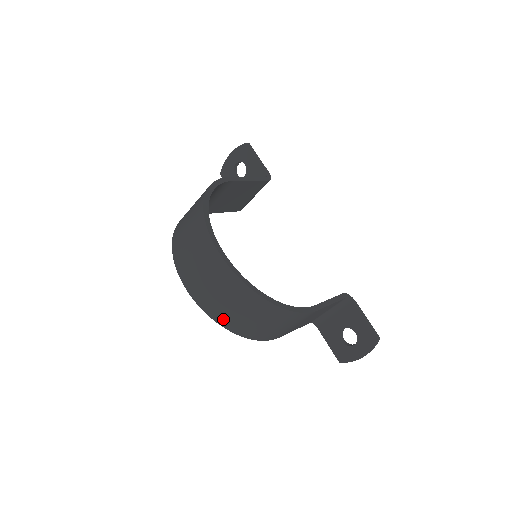
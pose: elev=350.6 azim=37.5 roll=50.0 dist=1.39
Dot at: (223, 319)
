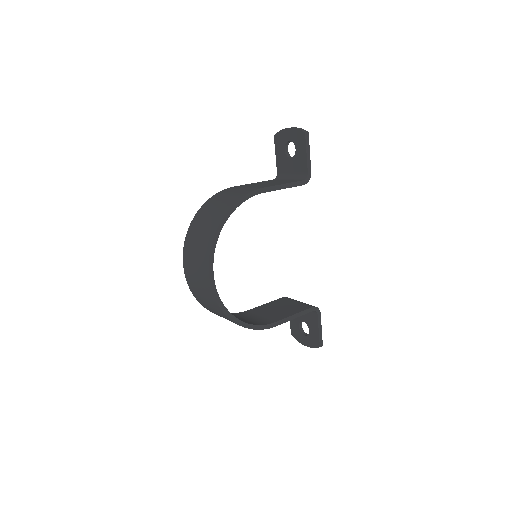
Dot at: (203, 305)
